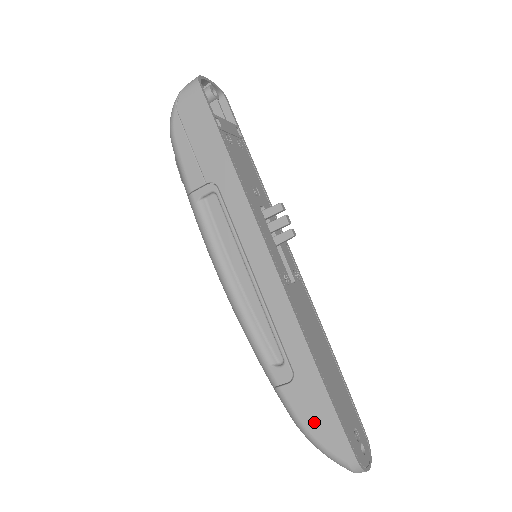
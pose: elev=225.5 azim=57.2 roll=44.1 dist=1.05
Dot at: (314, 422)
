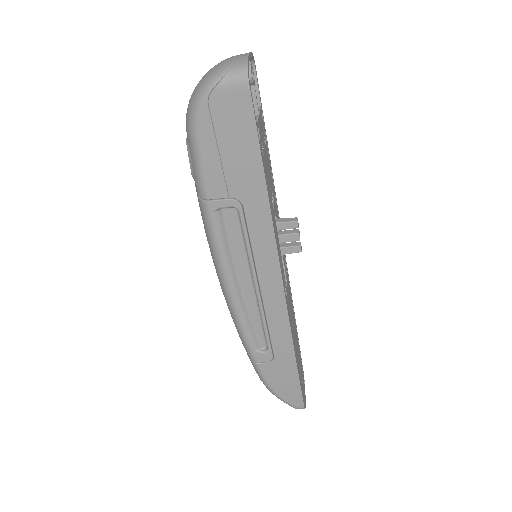
Dot at: (280, 386)
